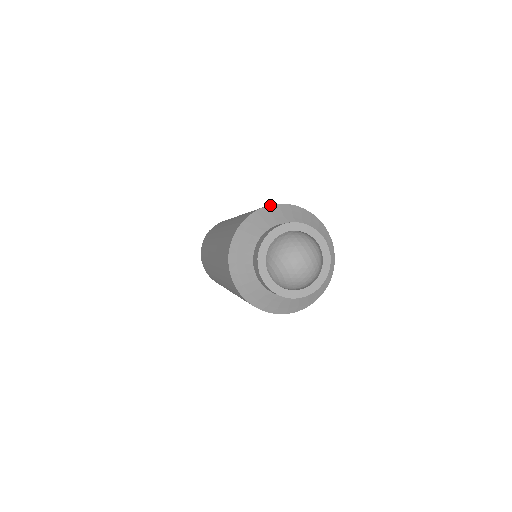
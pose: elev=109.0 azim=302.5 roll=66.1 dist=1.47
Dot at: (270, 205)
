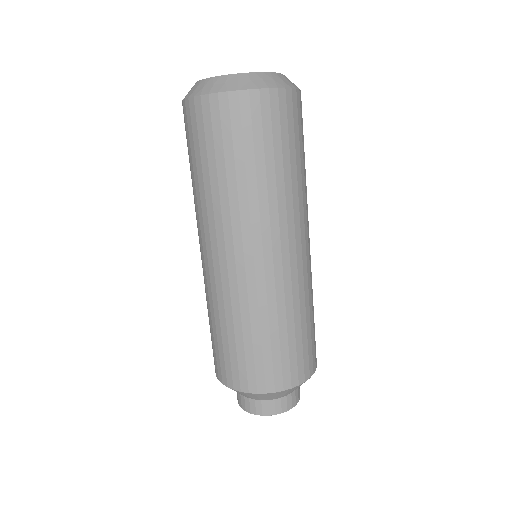
Dot at: (282, 392)
